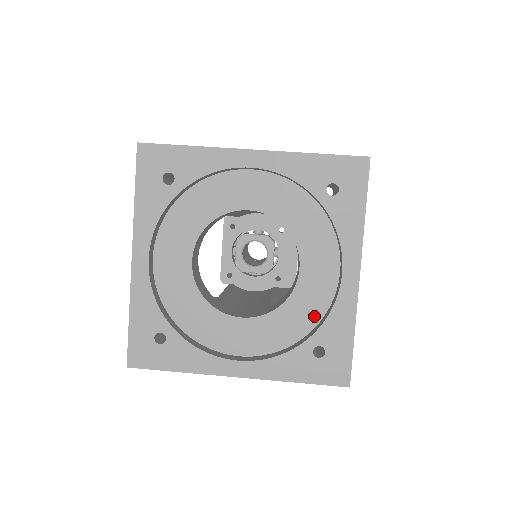
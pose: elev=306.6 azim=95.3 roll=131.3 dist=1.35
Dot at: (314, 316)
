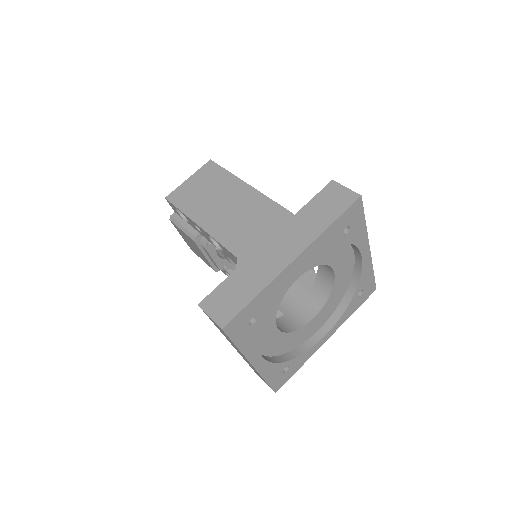
Dot at: (348, 280)
